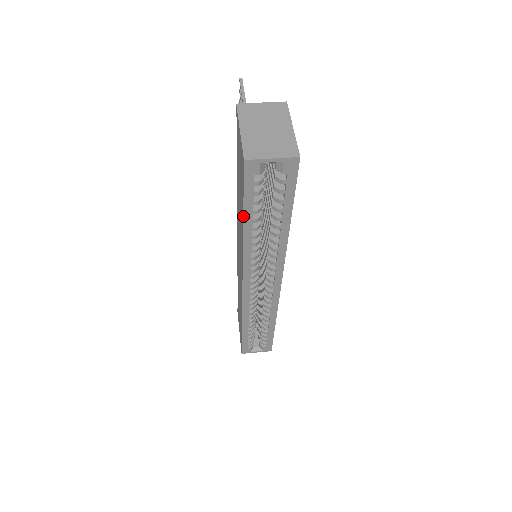
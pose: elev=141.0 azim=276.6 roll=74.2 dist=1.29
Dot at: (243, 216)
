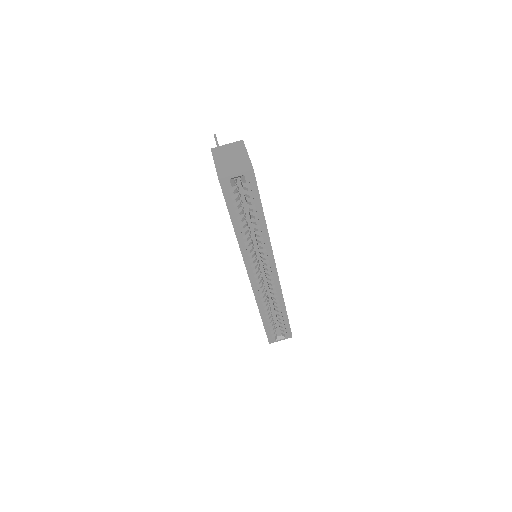
Dot at: (231, 220)
